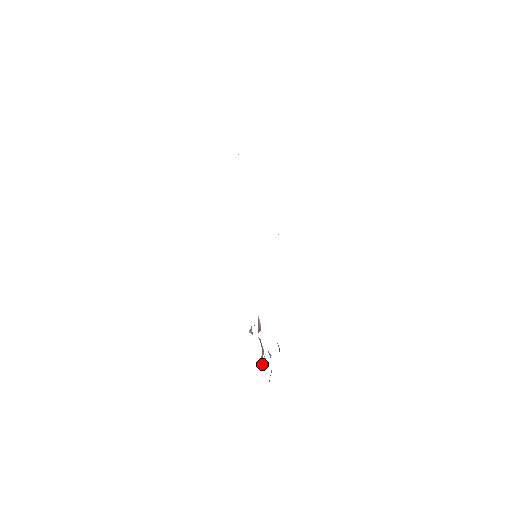
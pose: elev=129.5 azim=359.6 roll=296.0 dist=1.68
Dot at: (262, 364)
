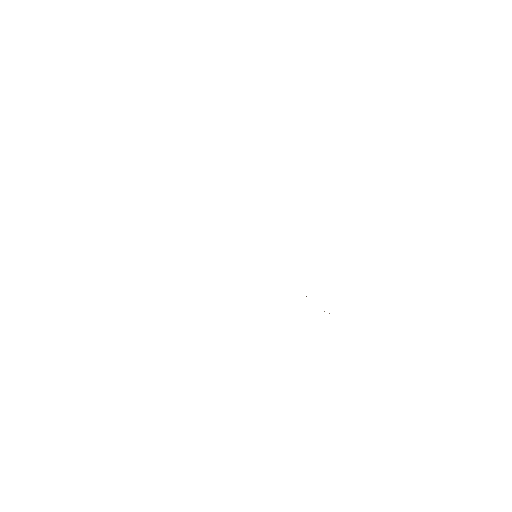
Dot at: occluded
